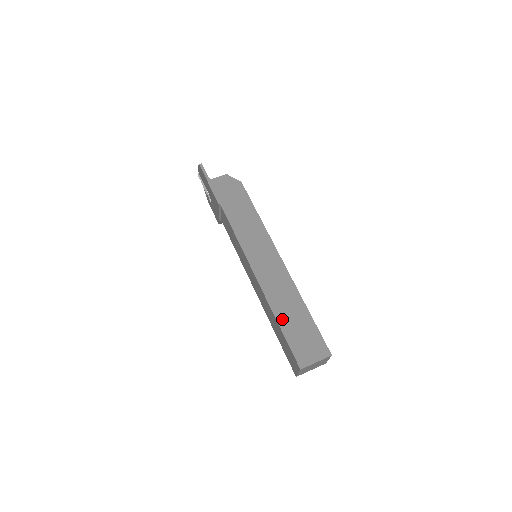
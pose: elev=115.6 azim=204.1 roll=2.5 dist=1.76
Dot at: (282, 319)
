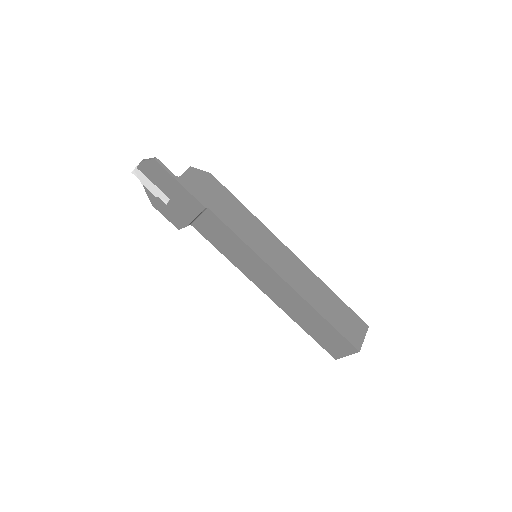
Dot at: (325, 313)
